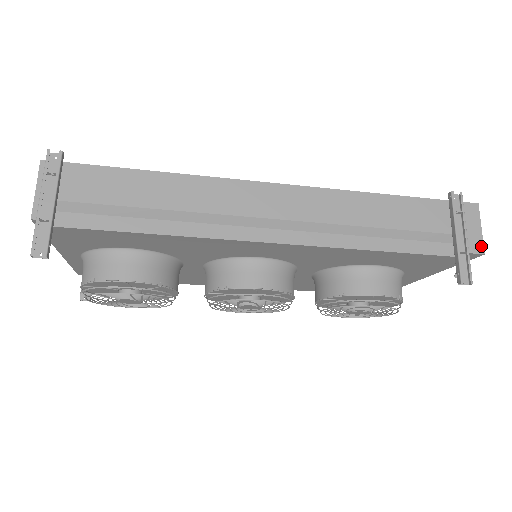
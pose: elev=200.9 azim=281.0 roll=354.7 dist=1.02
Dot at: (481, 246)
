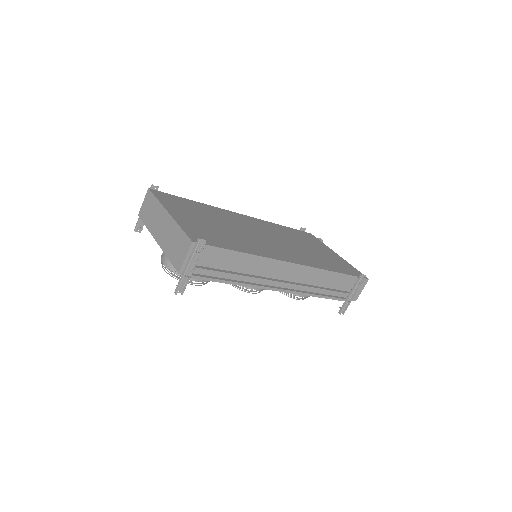
Dot at: (357, 298)
